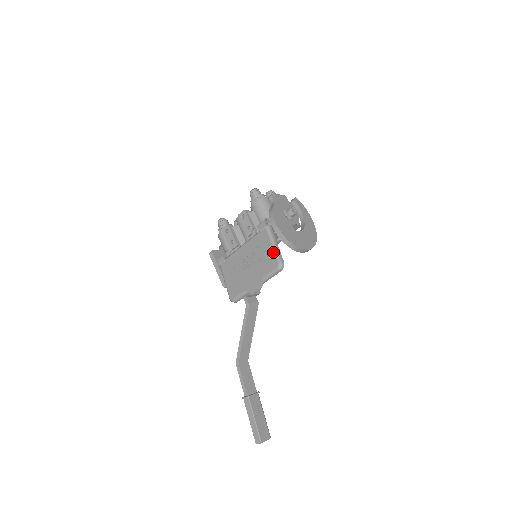
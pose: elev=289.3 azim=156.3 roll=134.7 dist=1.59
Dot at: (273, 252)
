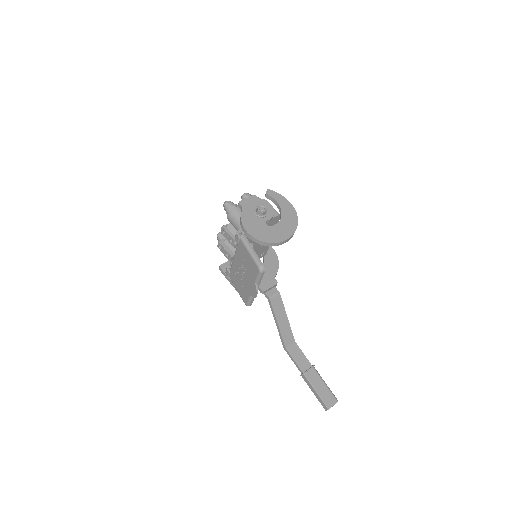
Dot at: (251, 259)
